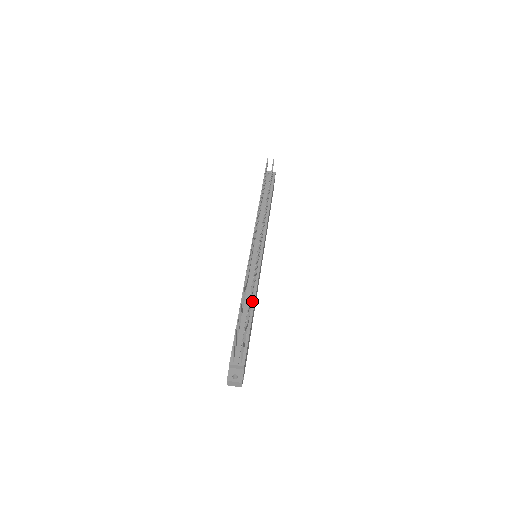
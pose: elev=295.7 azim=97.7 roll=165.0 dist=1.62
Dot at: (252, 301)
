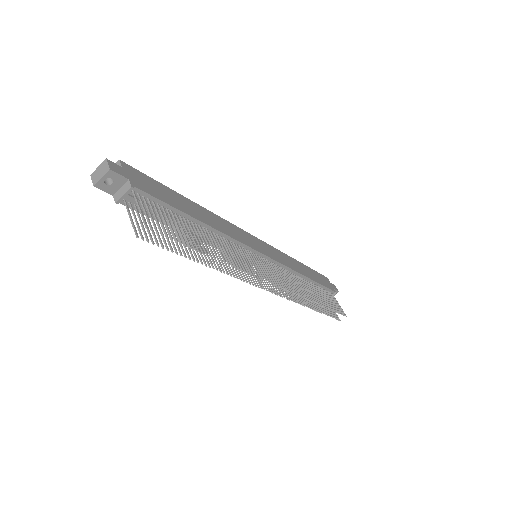
Dot at: (301, 277)
